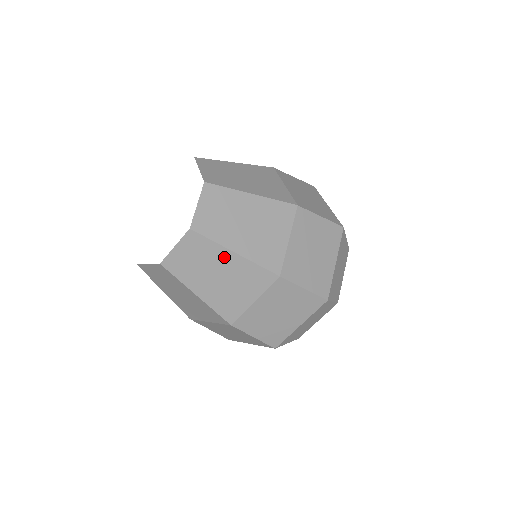
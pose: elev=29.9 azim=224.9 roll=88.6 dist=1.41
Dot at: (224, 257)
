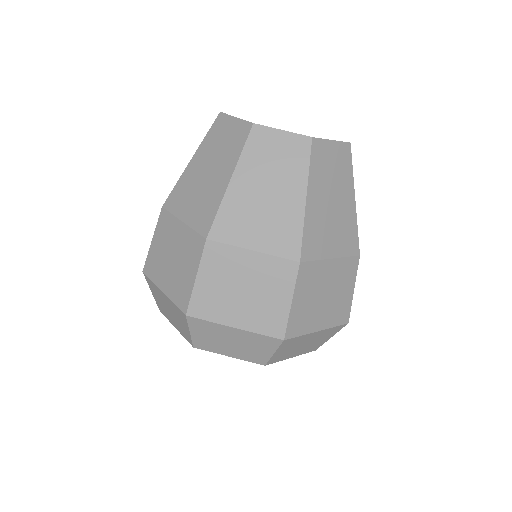
Dot at: occluded
